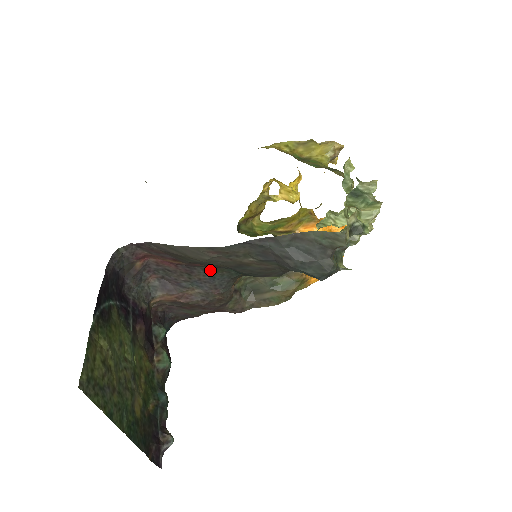
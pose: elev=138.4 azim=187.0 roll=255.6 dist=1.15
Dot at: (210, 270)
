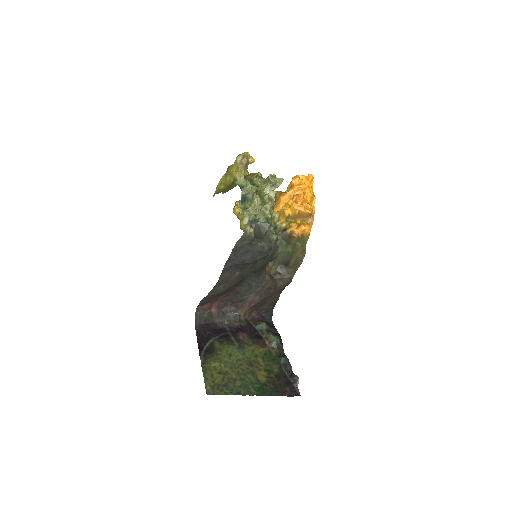
Dot at: (242, 284)
